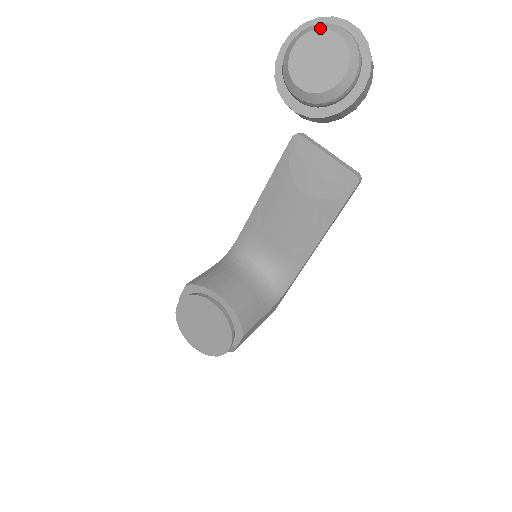
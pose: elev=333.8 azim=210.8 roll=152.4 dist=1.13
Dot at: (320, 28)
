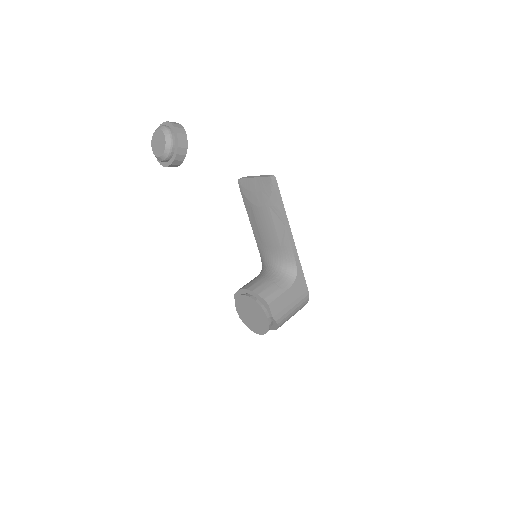
Dot at: (154, 132)
